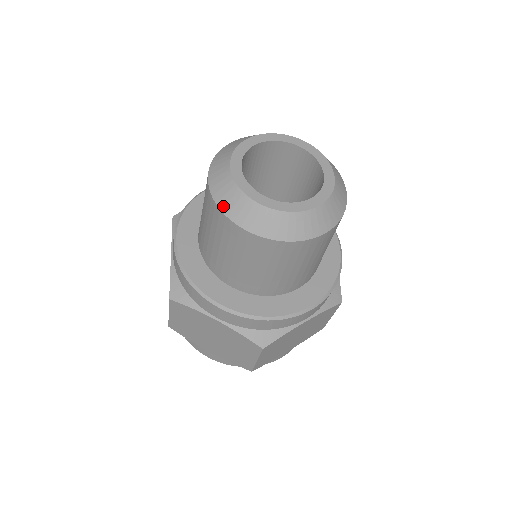
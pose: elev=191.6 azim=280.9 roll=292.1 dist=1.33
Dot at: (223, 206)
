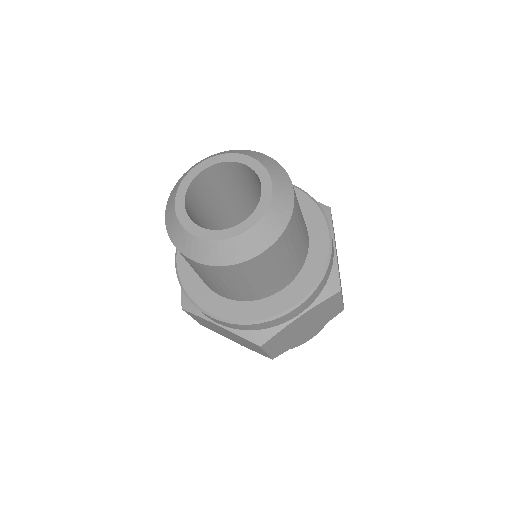
Dot at: (174, 241)
